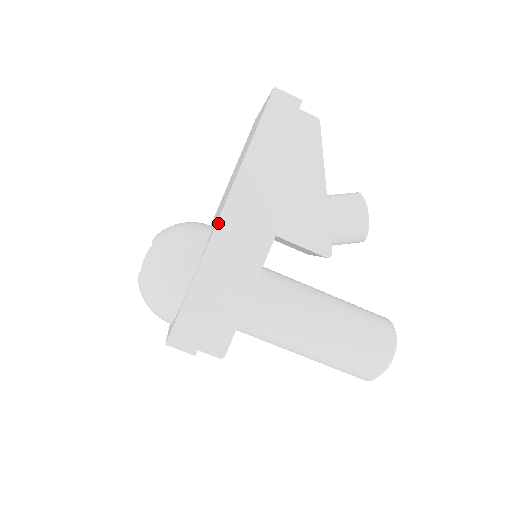
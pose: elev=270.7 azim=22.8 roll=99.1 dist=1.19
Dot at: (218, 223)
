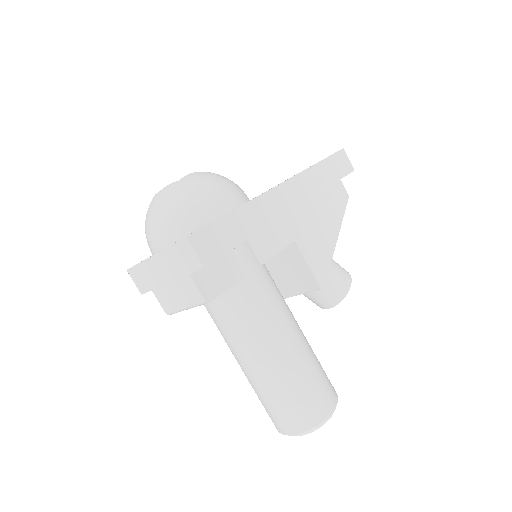
Dot at: (276, 187)
